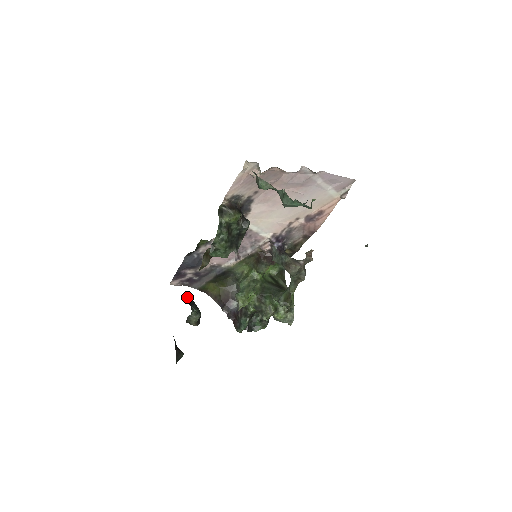
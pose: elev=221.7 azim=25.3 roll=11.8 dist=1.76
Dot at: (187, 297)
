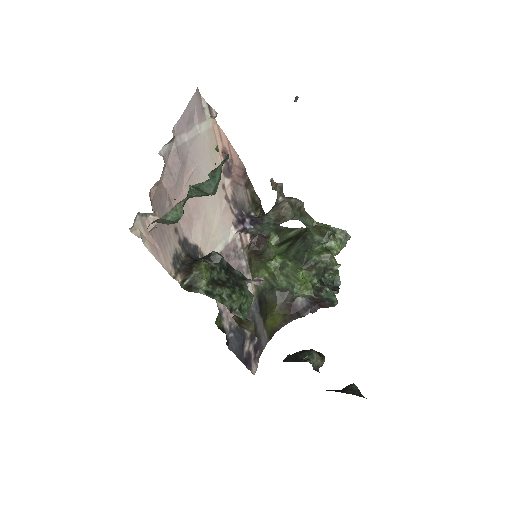
Dot at: occluded
